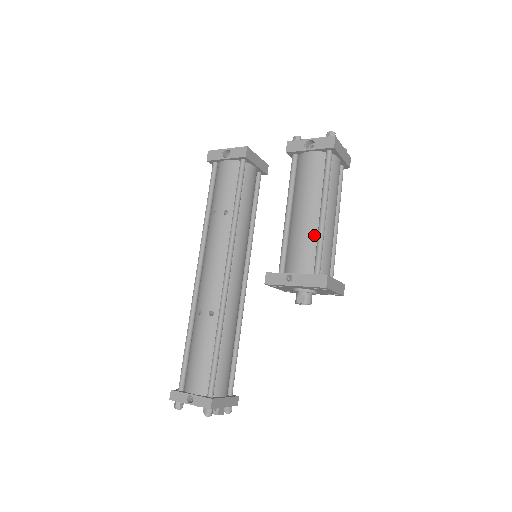
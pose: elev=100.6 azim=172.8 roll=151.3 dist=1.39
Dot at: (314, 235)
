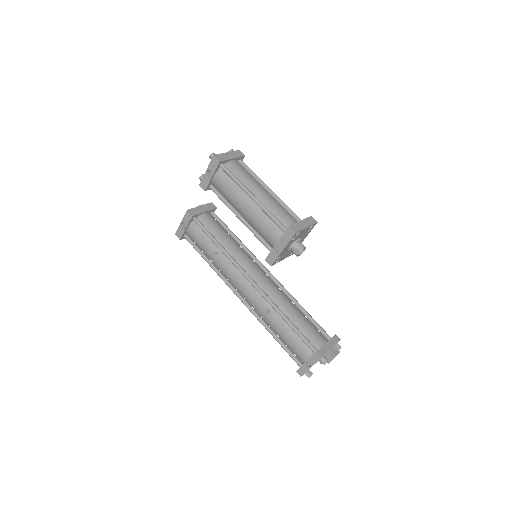
Dot at: (263, 214)
